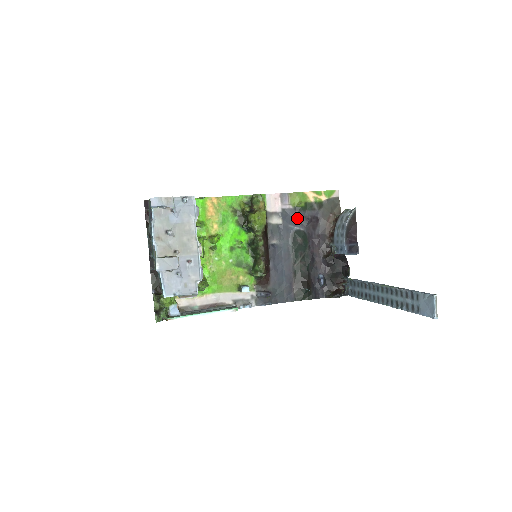
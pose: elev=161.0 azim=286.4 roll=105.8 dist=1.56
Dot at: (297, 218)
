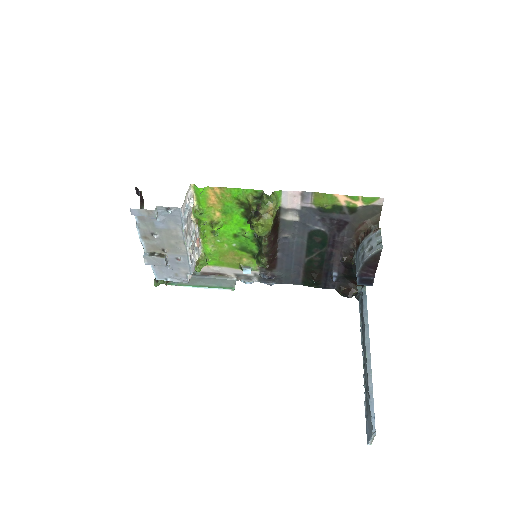
Dot at: (319, 218)
